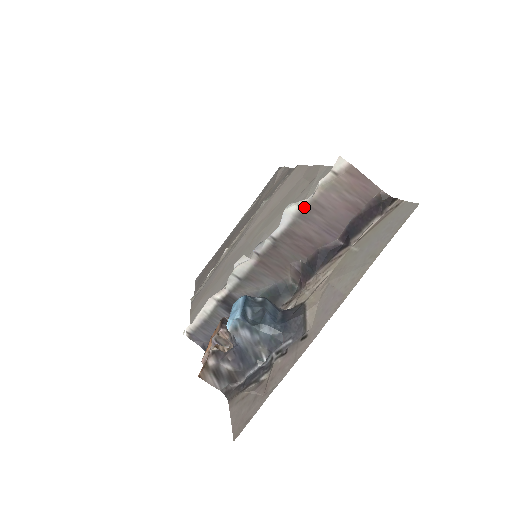
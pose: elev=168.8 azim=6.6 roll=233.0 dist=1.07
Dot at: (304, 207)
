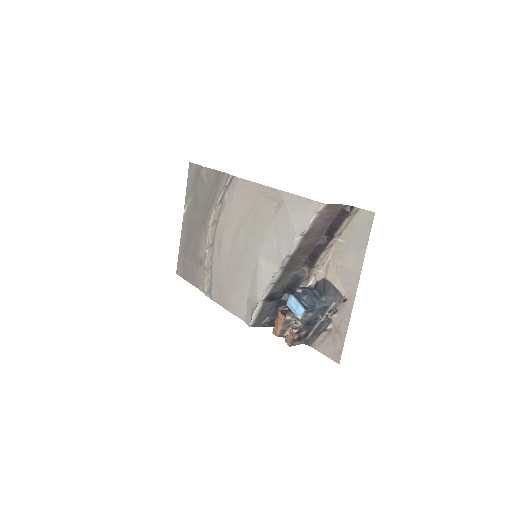
Dot at: (305, 234)
